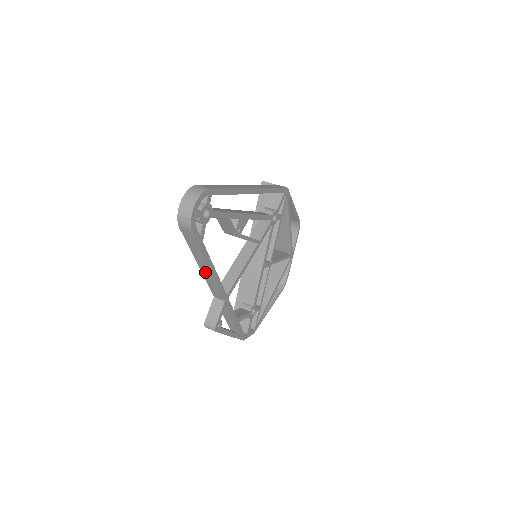
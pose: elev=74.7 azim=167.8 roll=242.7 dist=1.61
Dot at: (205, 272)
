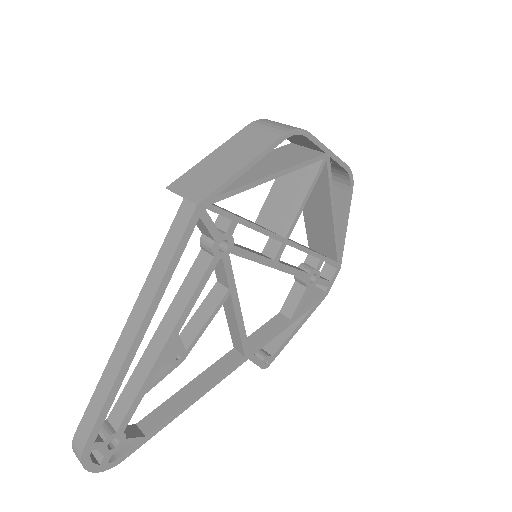
Dot at: occluded
